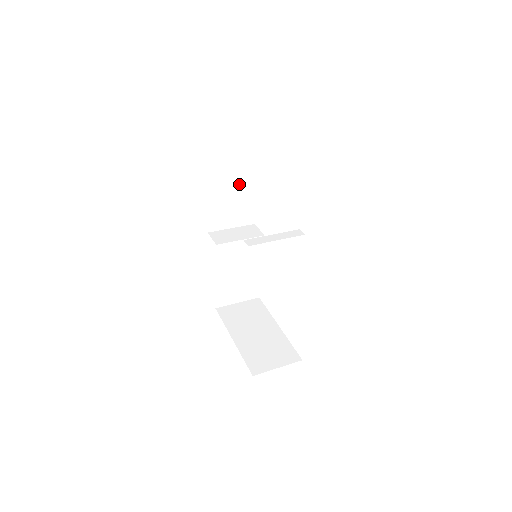
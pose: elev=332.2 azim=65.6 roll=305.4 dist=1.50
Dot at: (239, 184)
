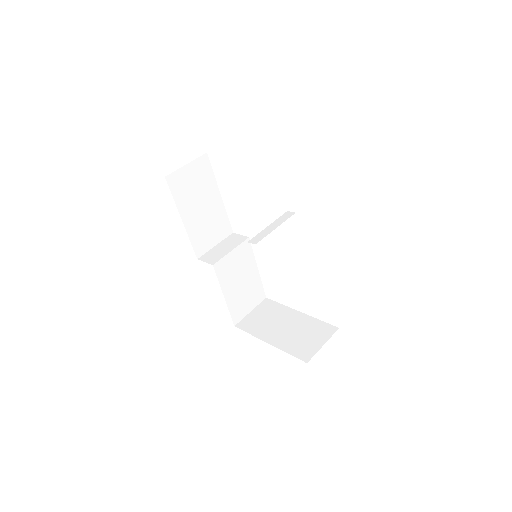
Dot at: (206, 201)
